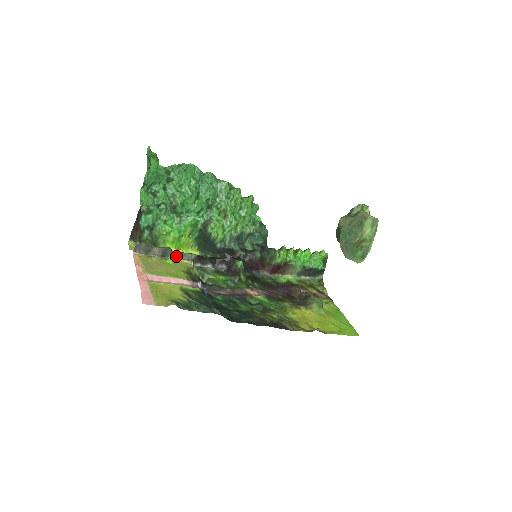
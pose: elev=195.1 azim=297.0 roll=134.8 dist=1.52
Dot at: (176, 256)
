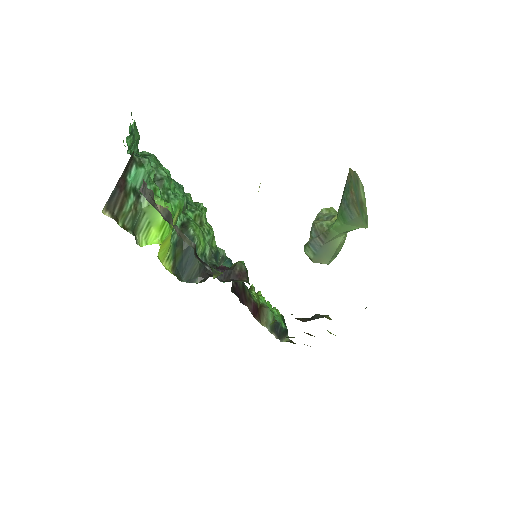
Dot at: (178, 232)
